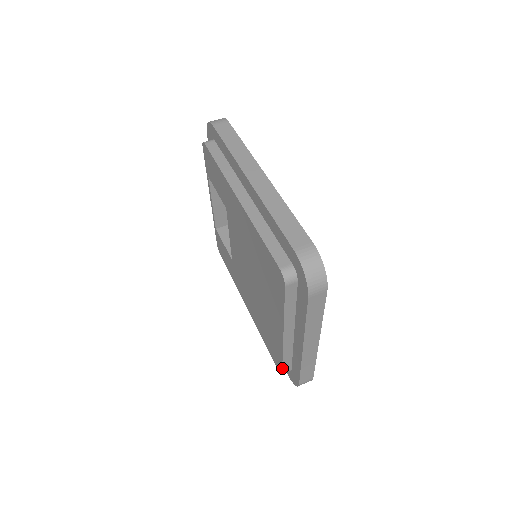
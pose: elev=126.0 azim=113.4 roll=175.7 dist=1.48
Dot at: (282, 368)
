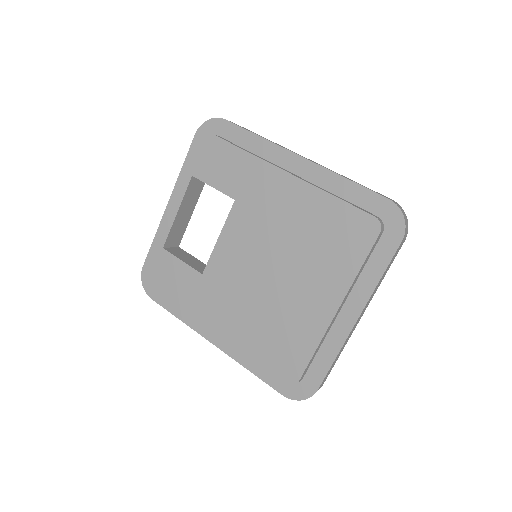
Dot at: (304, 371)
